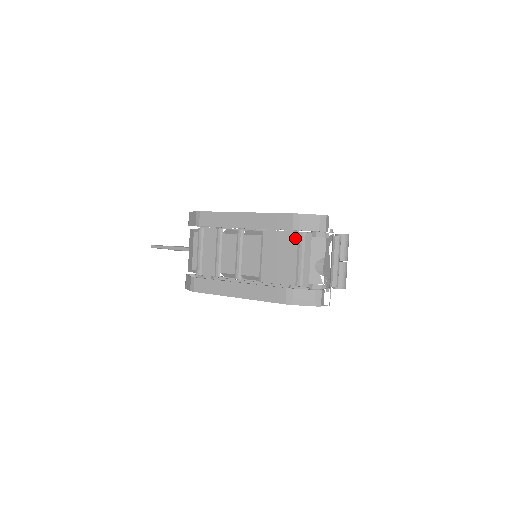
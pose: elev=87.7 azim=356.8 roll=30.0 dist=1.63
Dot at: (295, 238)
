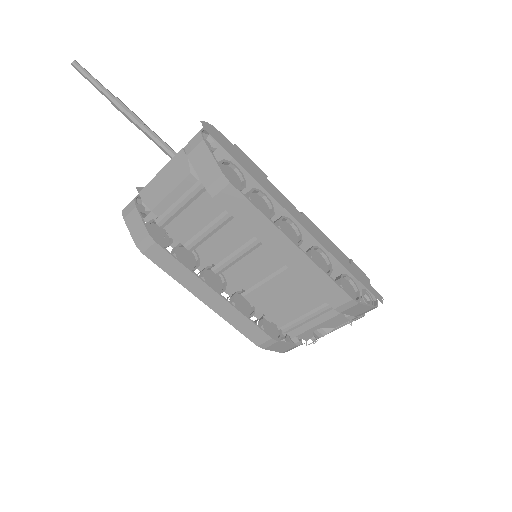
Dot at: occluded
